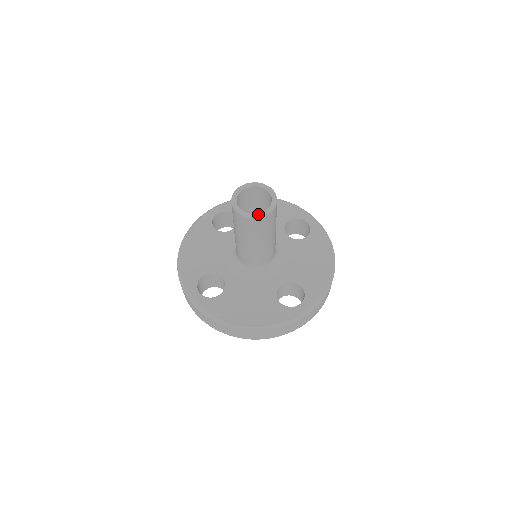
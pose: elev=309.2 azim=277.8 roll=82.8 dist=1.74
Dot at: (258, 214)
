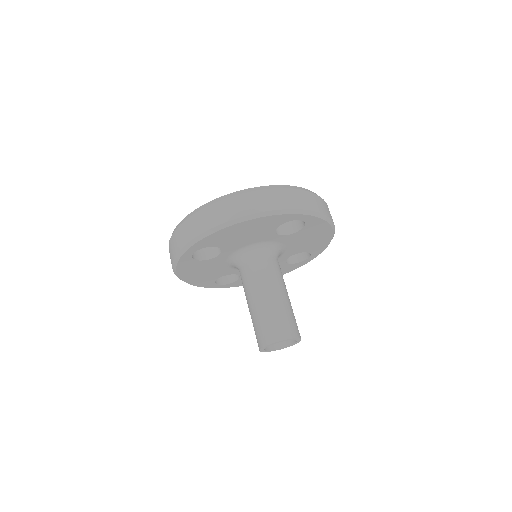
Dot at: occluded
